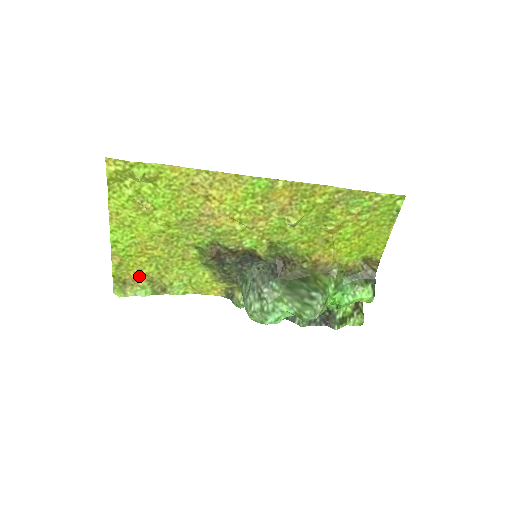
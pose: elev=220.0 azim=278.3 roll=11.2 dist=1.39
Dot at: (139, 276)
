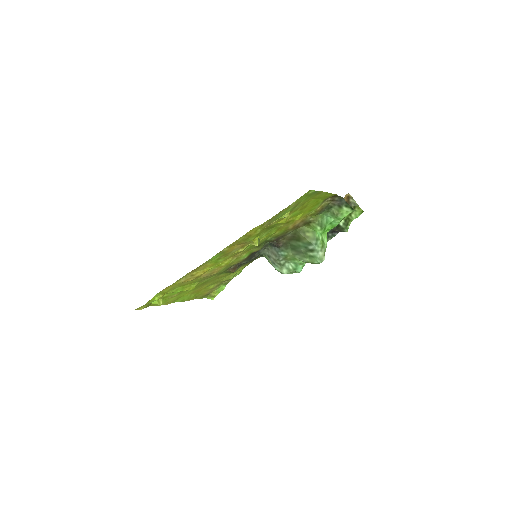
Dot at: (210, 290)
